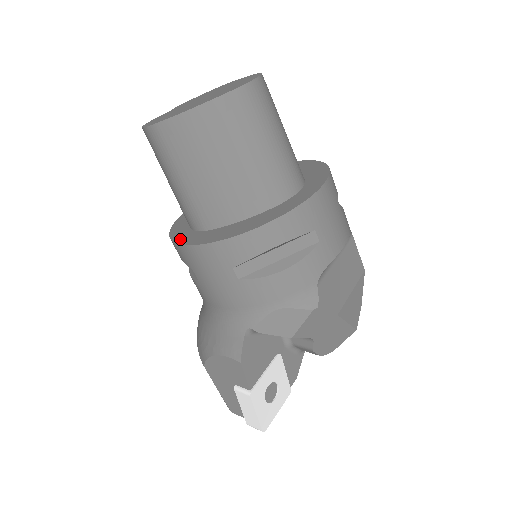
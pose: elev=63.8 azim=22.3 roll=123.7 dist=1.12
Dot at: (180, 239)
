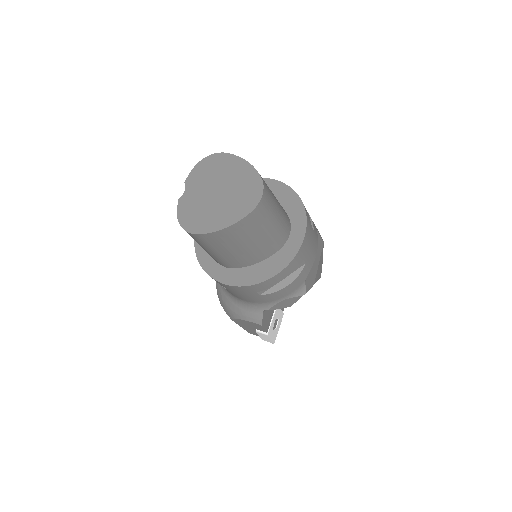
Dot at: (214, 274)
